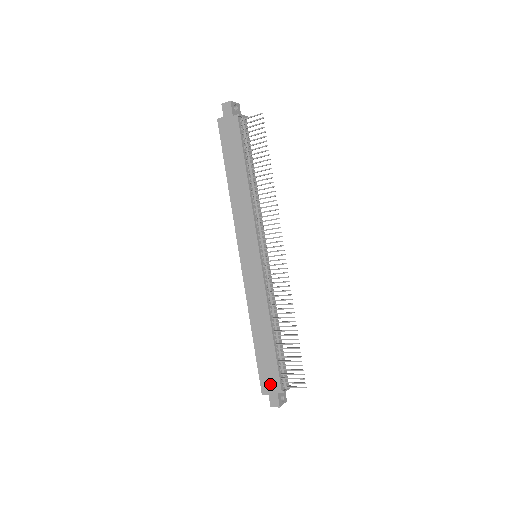
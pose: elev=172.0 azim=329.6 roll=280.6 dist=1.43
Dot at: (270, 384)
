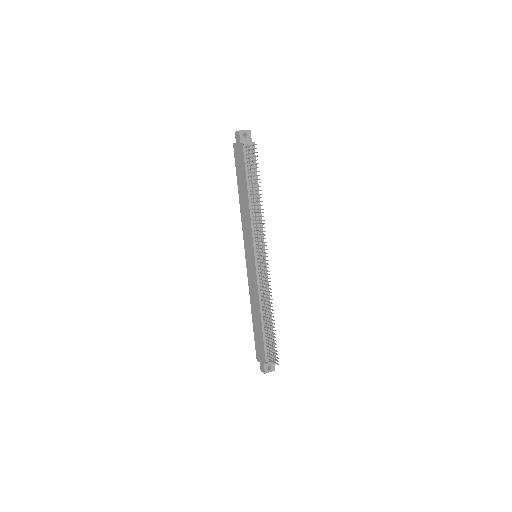
Dot at: (260, 355)
